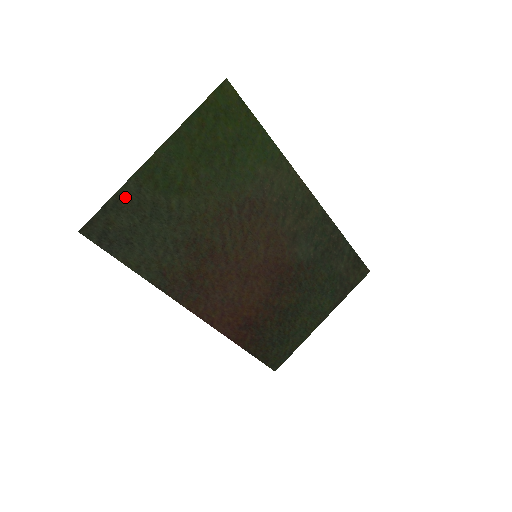
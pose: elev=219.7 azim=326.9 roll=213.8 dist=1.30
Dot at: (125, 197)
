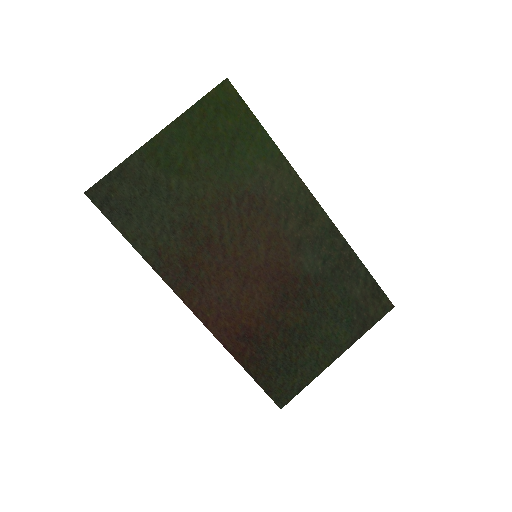
Dot at: (129, 169)
